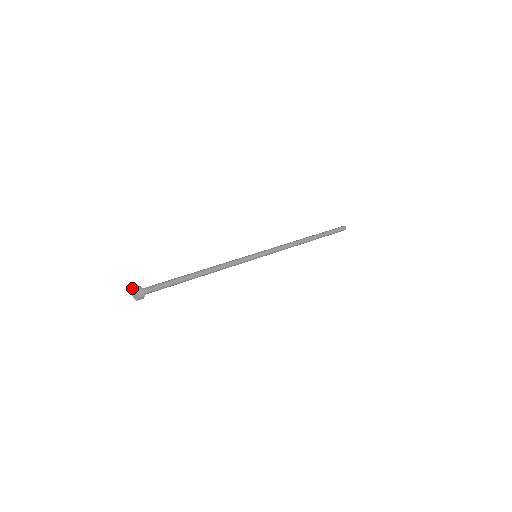
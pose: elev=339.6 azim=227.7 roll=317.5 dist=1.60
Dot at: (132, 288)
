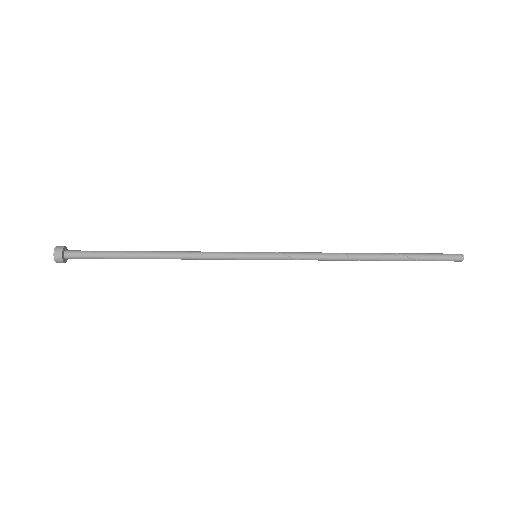
Dot at: occluded
